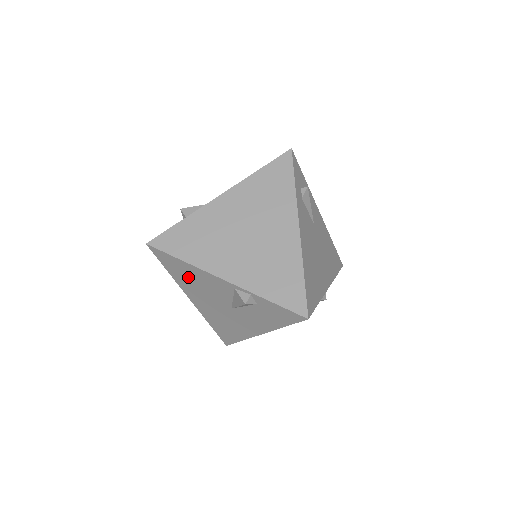
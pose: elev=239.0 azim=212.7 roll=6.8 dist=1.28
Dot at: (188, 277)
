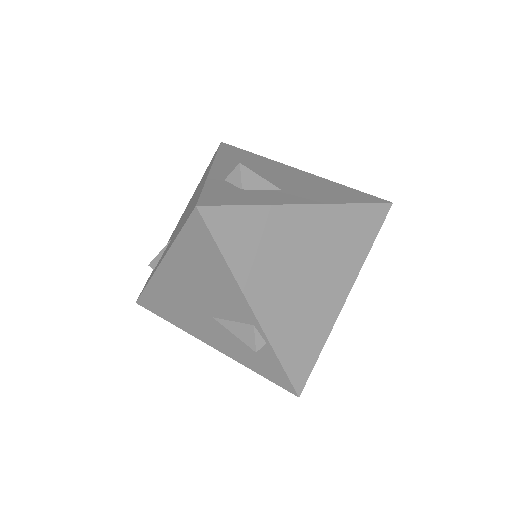
Dot at: (202, 266)
